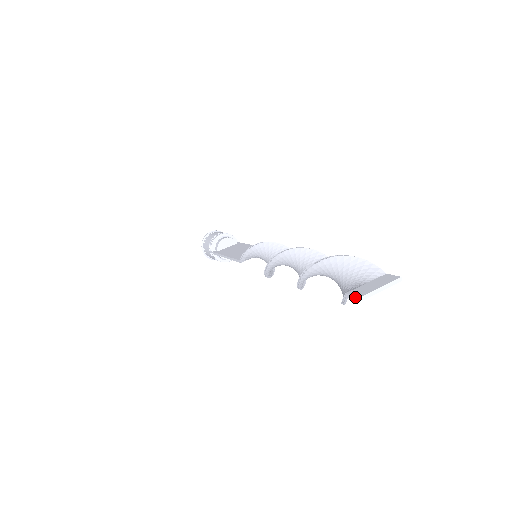
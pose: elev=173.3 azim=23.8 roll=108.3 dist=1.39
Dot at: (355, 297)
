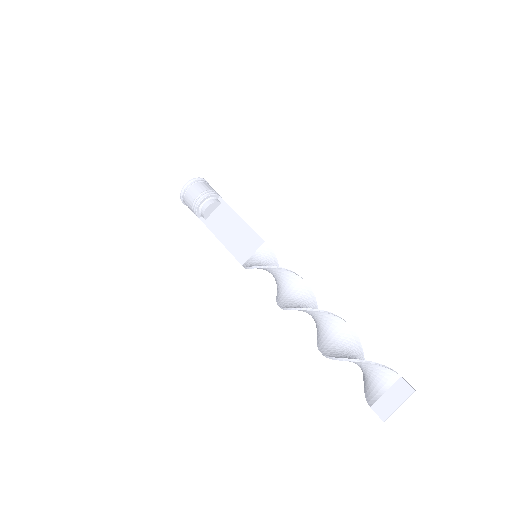
Dot at: (380, 418)
